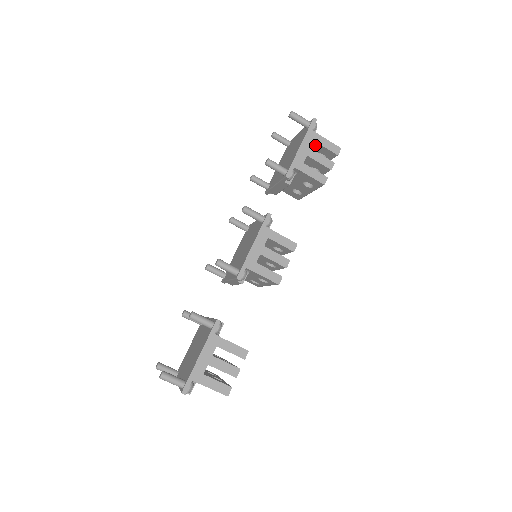
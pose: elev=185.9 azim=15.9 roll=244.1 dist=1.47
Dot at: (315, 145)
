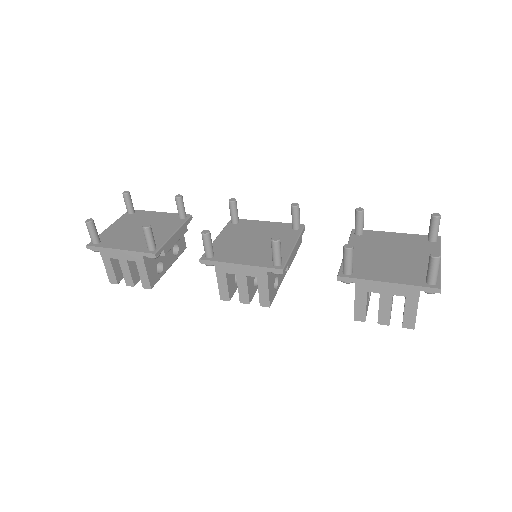
Dot at: occluded
